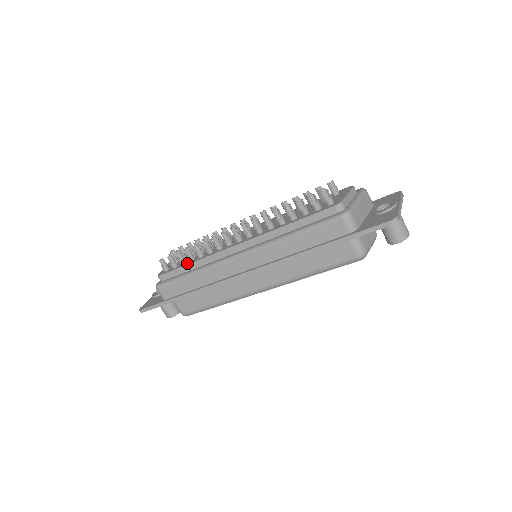
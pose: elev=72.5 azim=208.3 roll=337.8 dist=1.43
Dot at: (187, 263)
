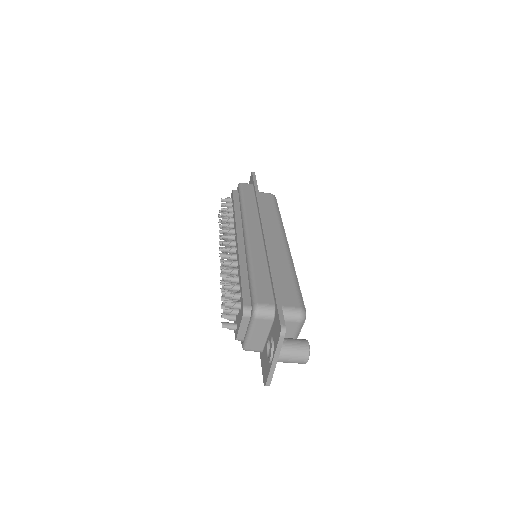
Dot at: occluded
